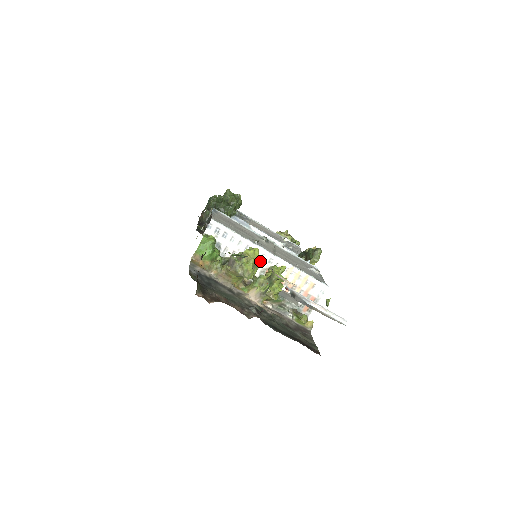
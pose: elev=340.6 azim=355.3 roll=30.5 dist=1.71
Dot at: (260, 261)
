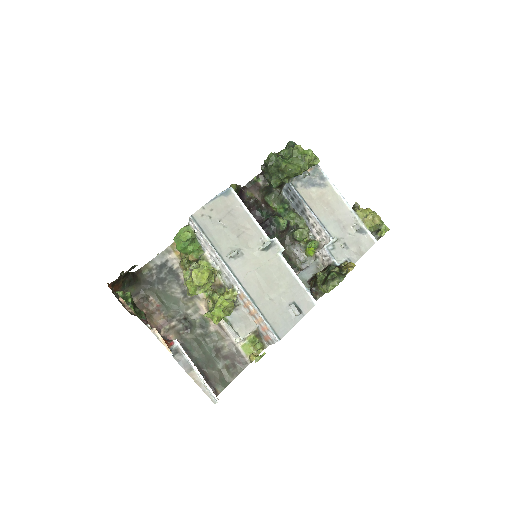
Dot at: (228, 276)
